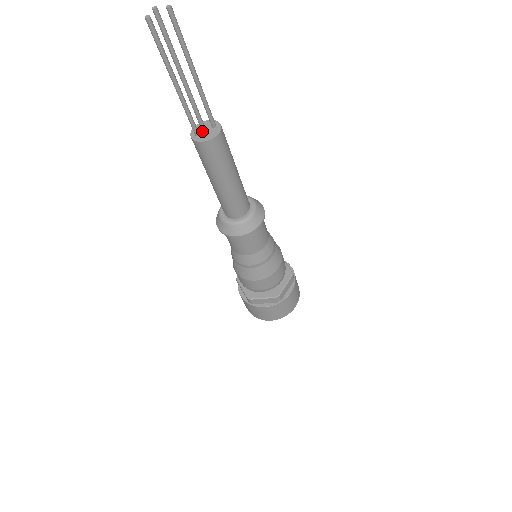
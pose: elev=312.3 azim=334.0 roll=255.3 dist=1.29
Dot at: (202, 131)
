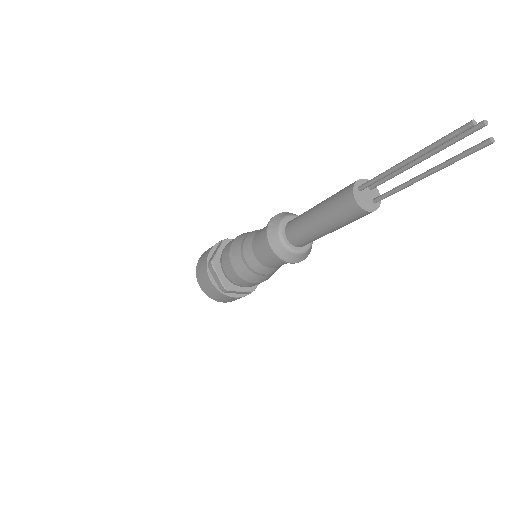
Dot at: (365, 191)
